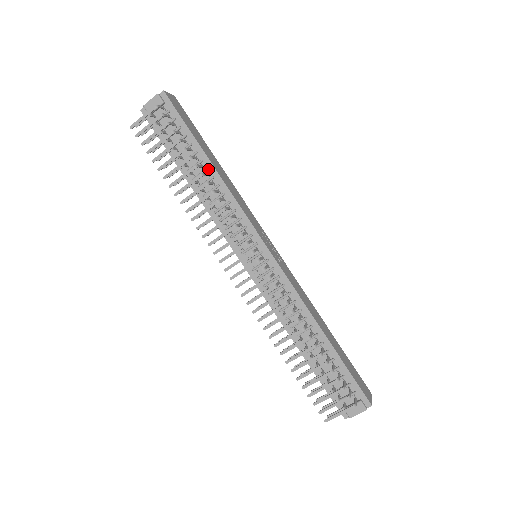
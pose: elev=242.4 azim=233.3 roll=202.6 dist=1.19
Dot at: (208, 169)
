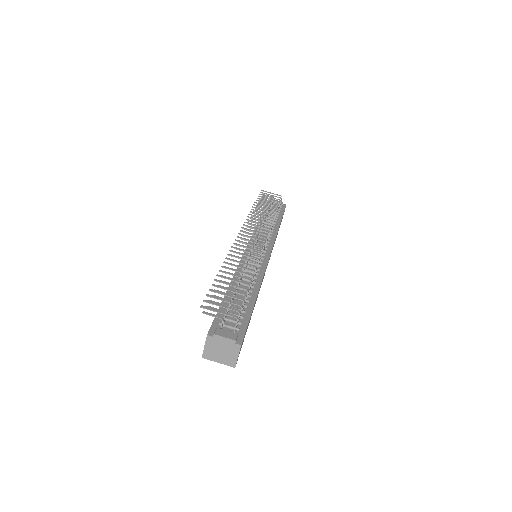
Dot at: (276, 223)
